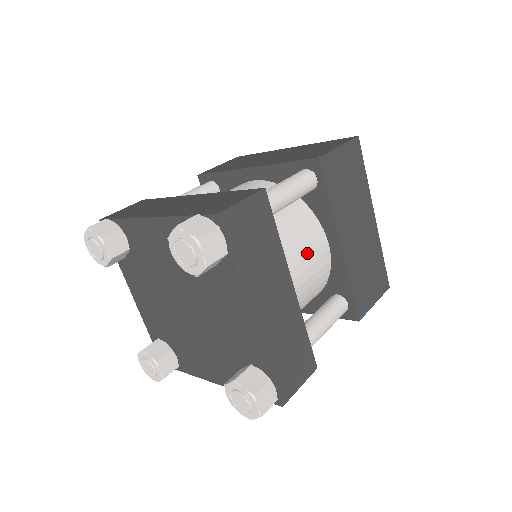
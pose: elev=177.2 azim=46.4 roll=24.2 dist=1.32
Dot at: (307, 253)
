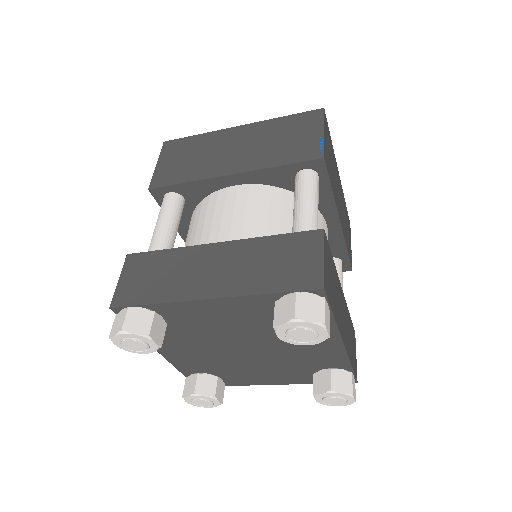
Dot at: occluded
